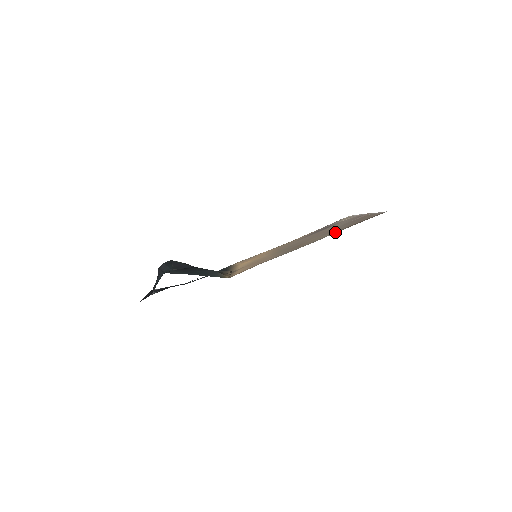
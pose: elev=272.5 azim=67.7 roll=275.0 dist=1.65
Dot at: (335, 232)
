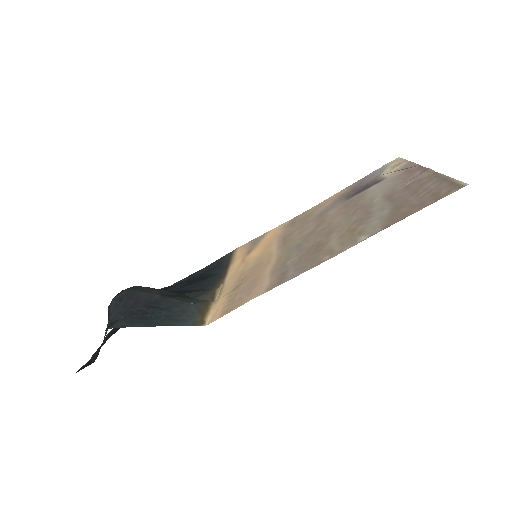
Dot at: (373, 231)
